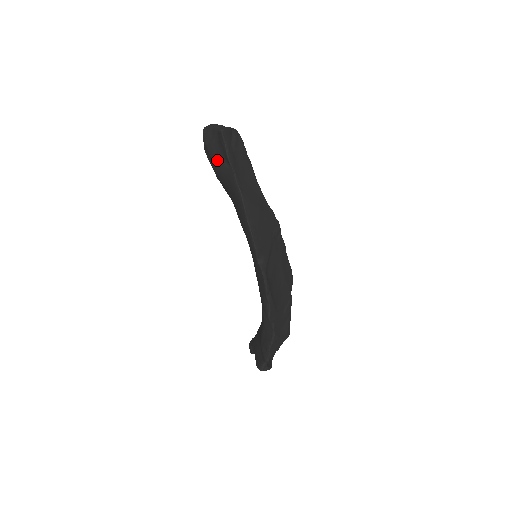
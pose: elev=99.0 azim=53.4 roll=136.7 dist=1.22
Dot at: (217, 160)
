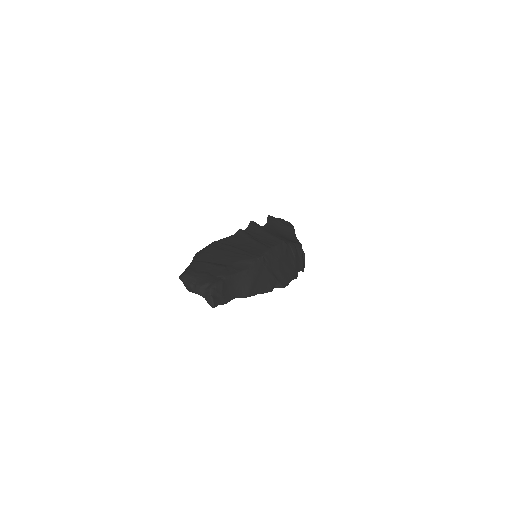
Dot at: occluded
